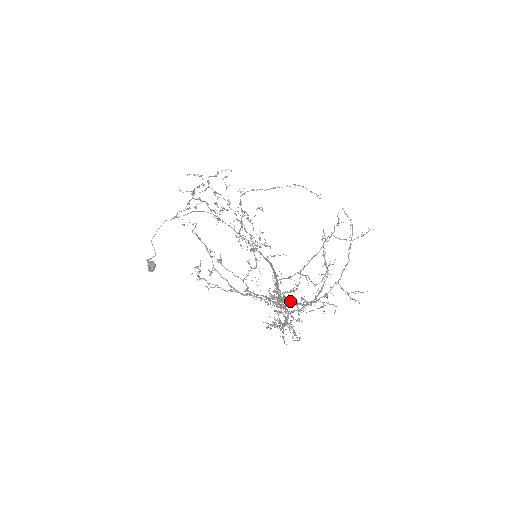
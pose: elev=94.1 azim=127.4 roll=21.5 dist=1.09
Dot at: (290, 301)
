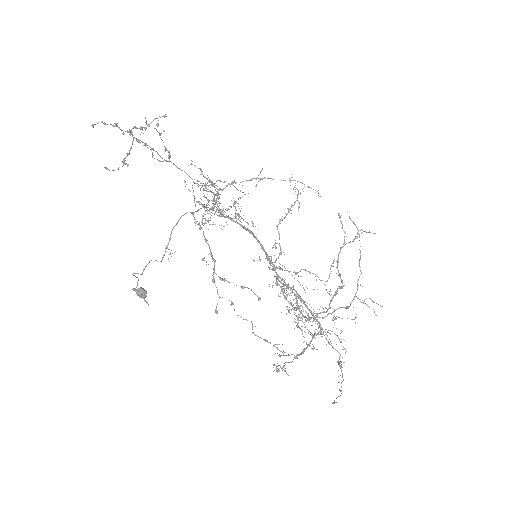
Dot at: occluded
